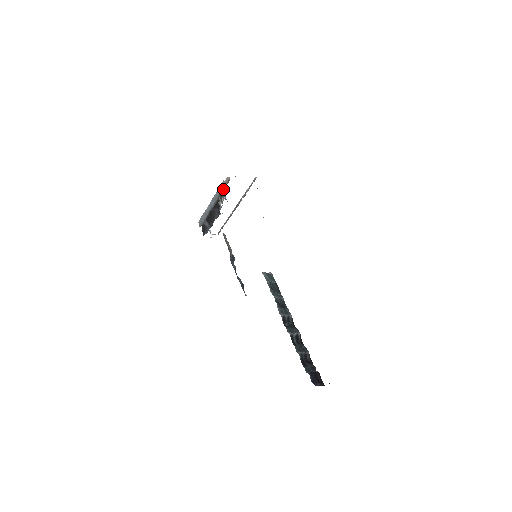
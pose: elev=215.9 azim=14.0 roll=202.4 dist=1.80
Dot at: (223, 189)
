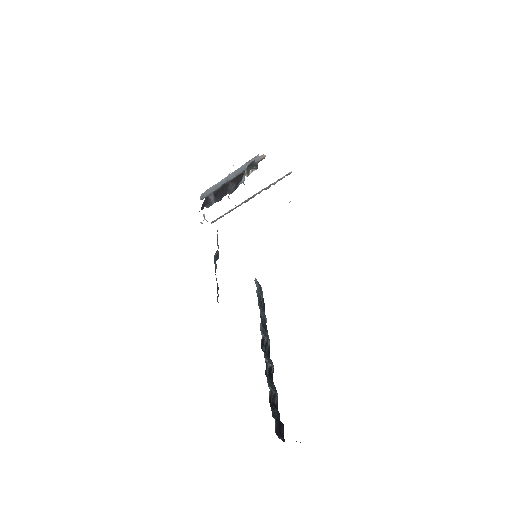
Dot at: occluded
